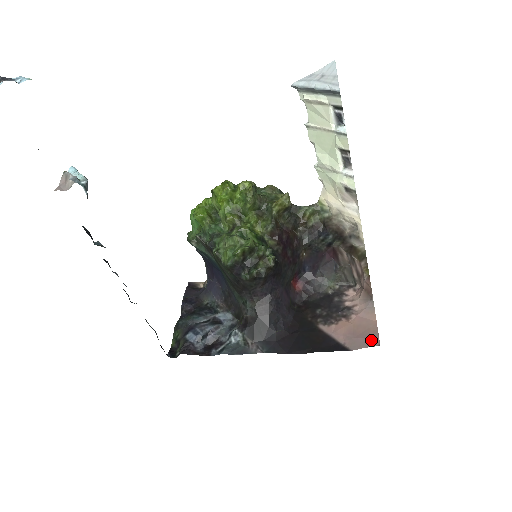
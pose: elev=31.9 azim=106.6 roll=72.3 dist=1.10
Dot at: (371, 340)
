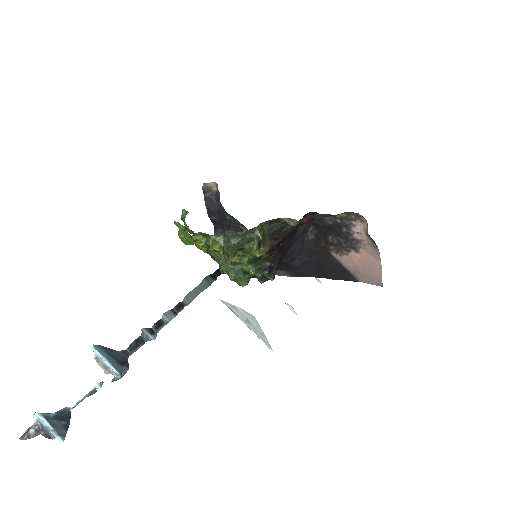
Dot at: (375, 280)
